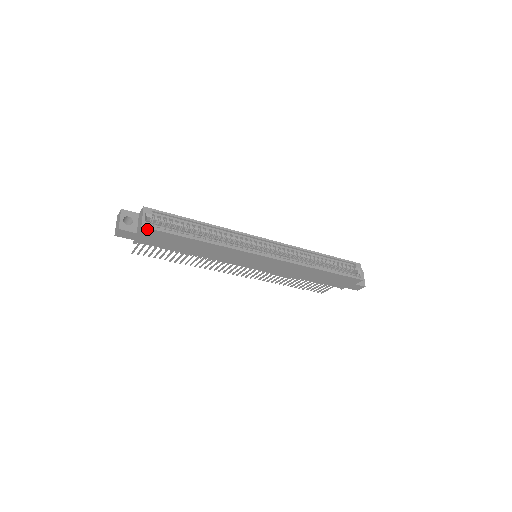
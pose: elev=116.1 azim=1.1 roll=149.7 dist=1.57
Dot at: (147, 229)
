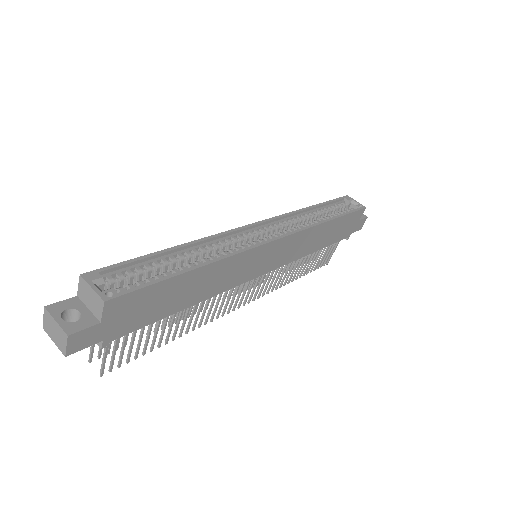
Dot at: (114, 301)
